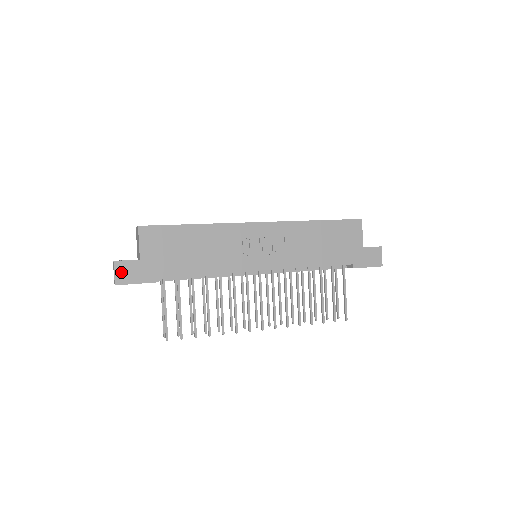
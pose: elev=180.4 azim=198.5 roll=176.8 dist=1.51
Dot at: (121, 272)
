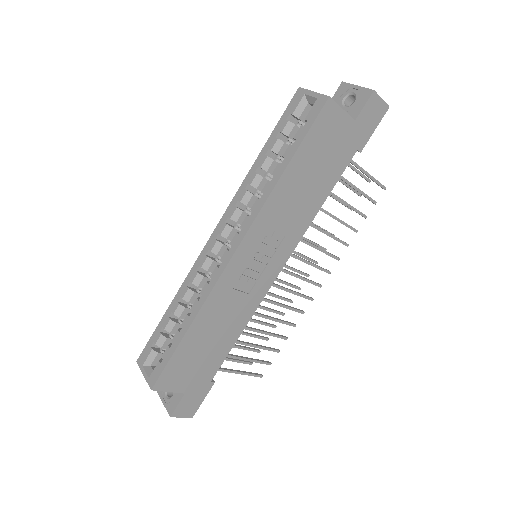
Dot at: (184, 412)
